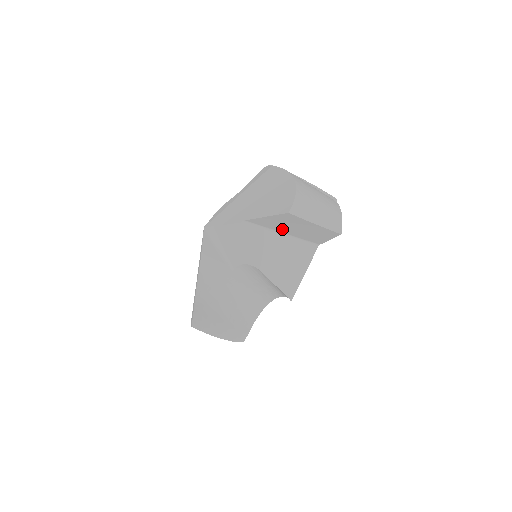
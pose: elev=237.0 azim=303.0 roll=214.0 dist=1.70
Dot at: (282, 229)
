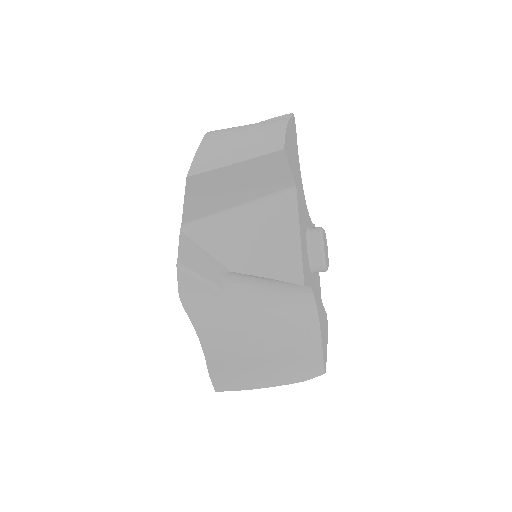
Dot at: (226, 202)
